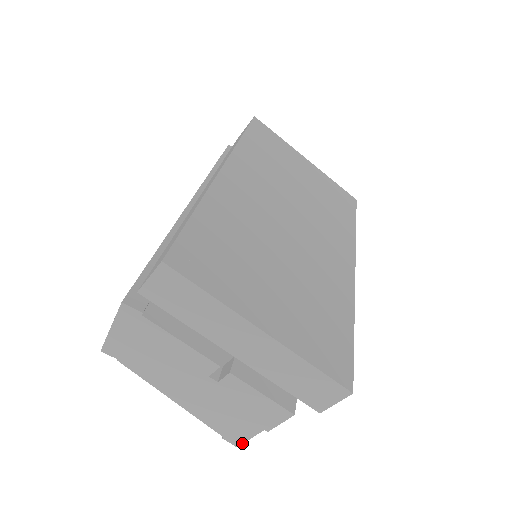
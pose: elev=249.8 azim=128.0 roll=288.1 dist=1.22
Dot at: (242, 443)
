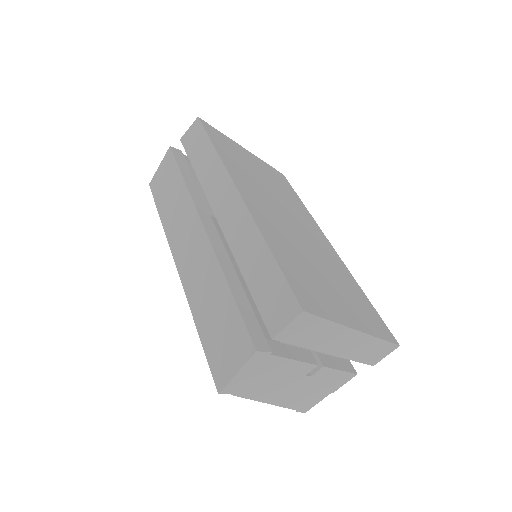
Dot at: occluded
